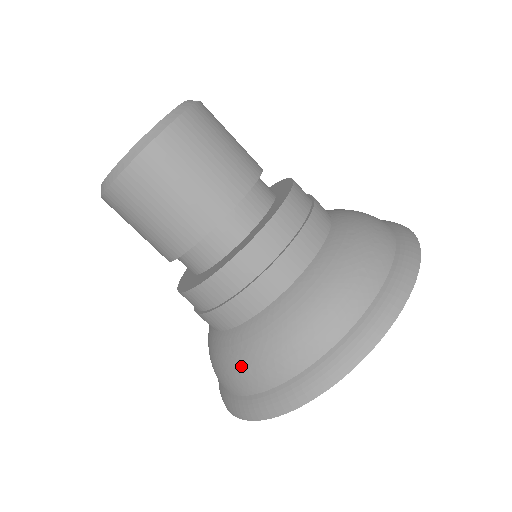
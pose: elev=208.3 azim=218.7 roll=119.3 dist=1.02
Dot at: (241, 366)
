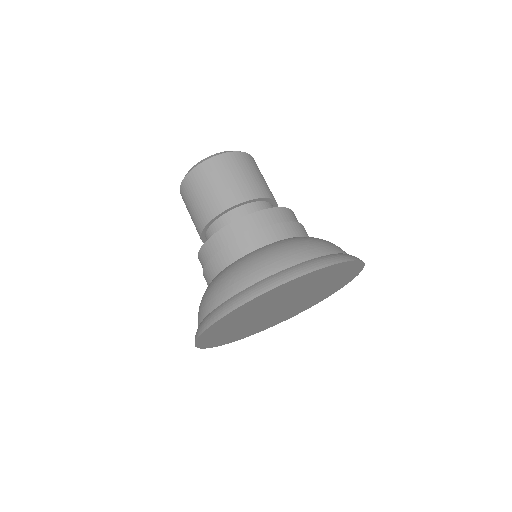
Dot at: (214, 289)
